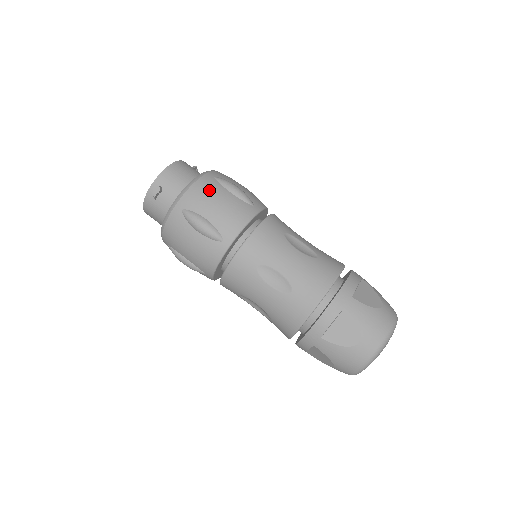
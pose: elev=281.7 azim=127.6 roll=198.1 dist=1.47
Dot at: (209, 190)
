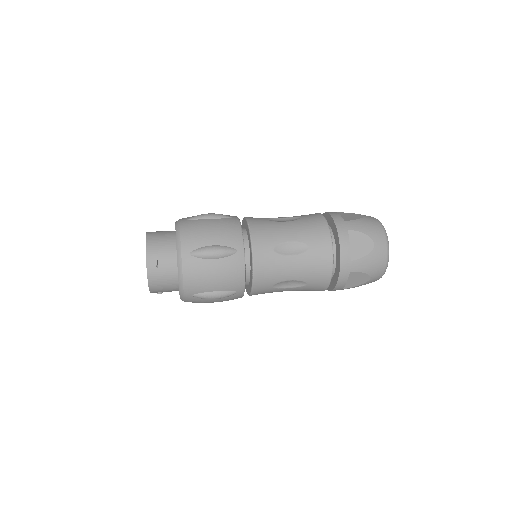
Dot at: (196, 227)
